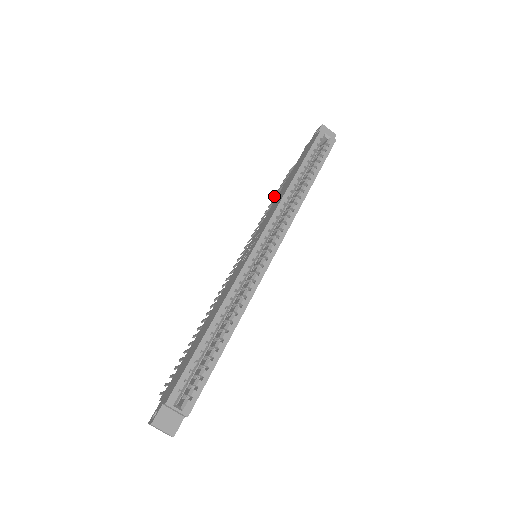
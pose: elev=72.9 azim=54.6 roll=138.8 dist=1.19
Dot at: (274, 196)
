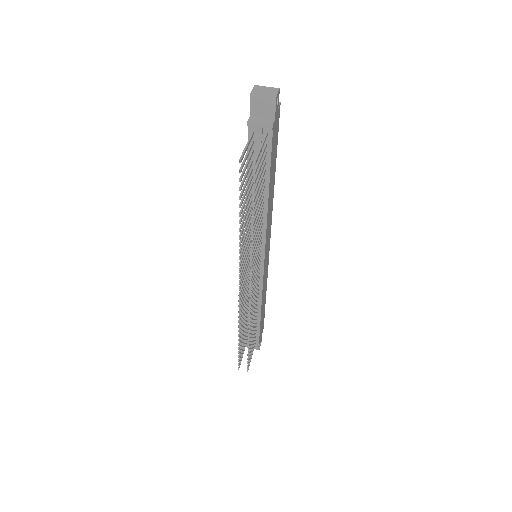
Dot at: (238, 347)
